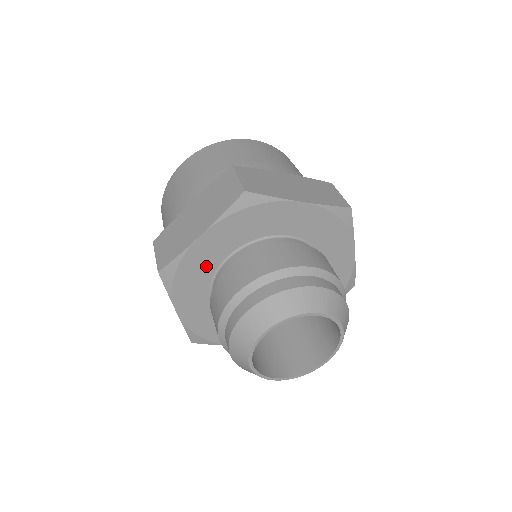
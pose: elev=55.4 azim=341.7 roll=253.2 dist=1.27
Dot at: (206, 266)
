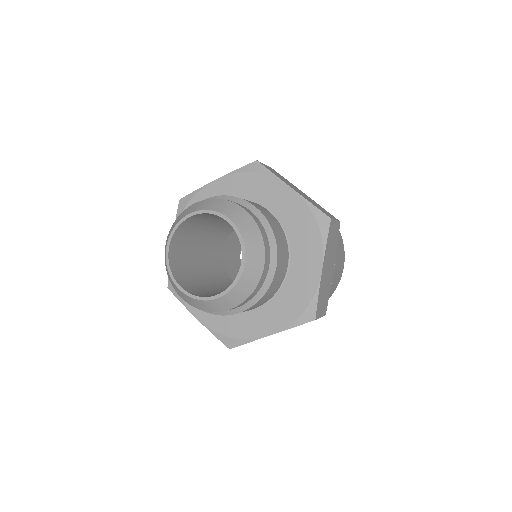
Dot at: occluded
